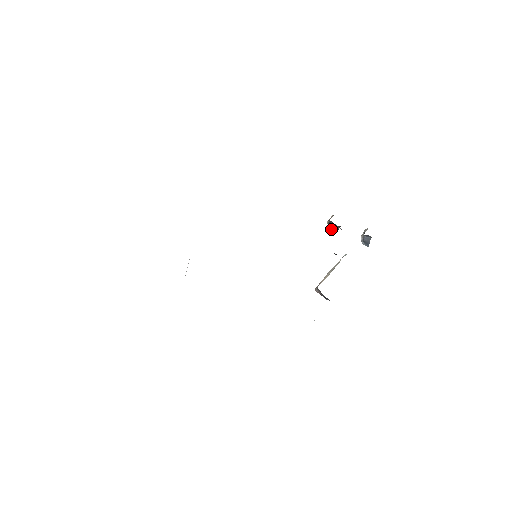
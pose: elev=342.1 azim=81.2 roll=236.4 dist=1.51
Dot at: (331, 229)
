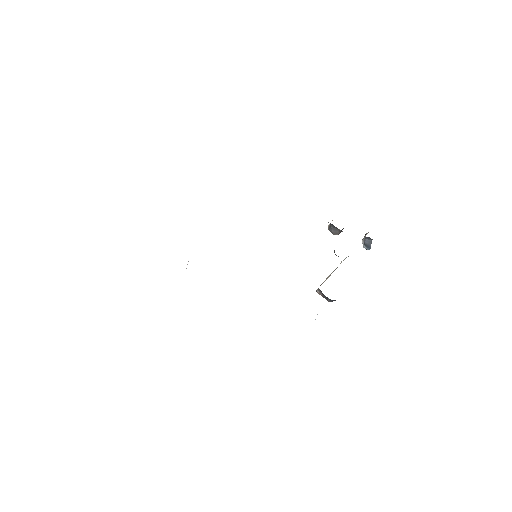
Dot at: (332, 233)
